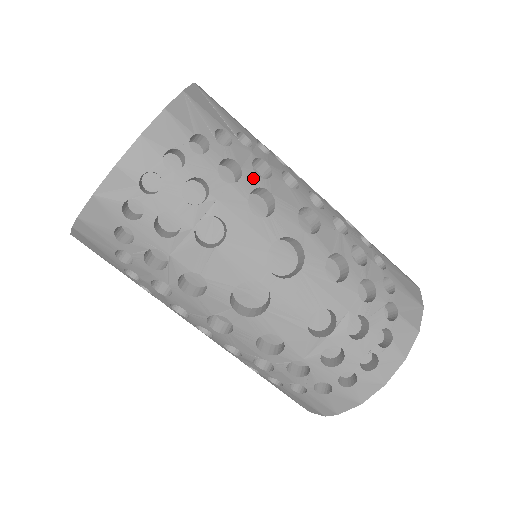
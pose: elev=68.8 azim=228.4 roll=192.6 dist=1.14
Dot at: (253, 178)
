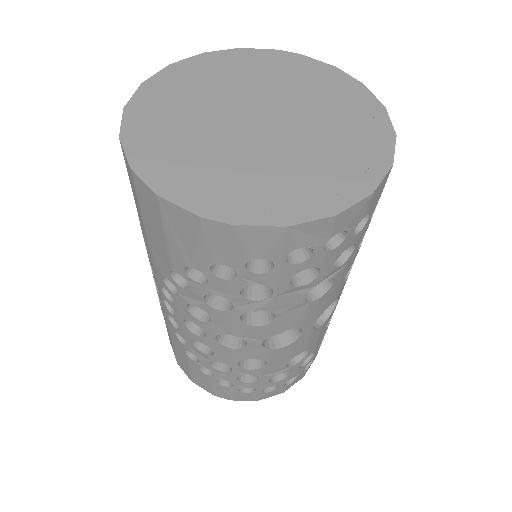
Dot at: occluded
